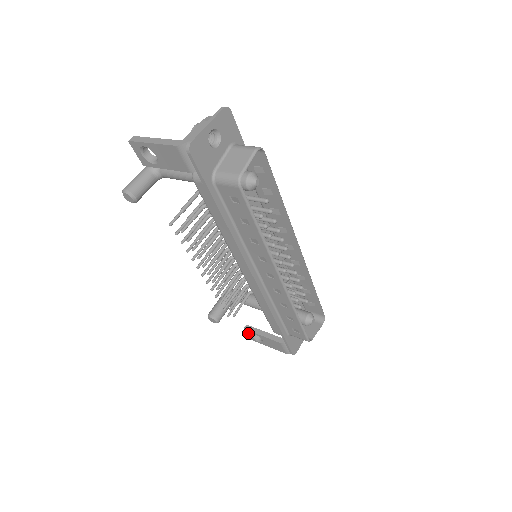
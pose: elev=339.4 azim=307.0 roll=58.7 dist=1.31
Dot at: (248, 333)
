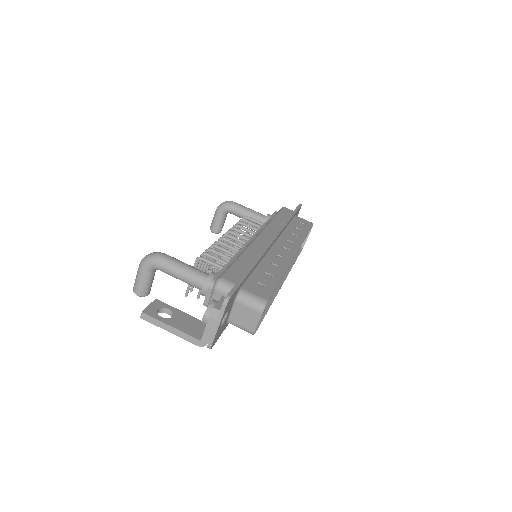
Dot at: occluded
